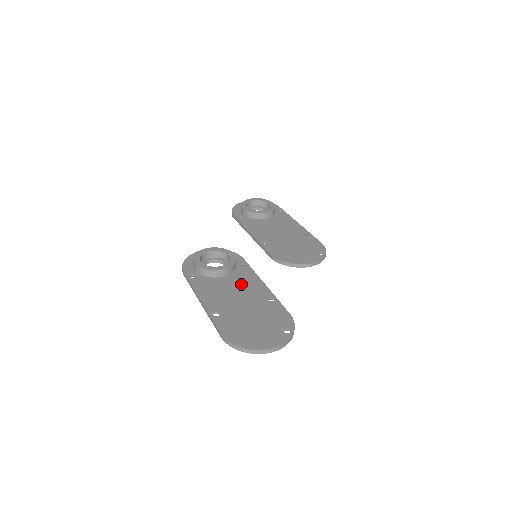
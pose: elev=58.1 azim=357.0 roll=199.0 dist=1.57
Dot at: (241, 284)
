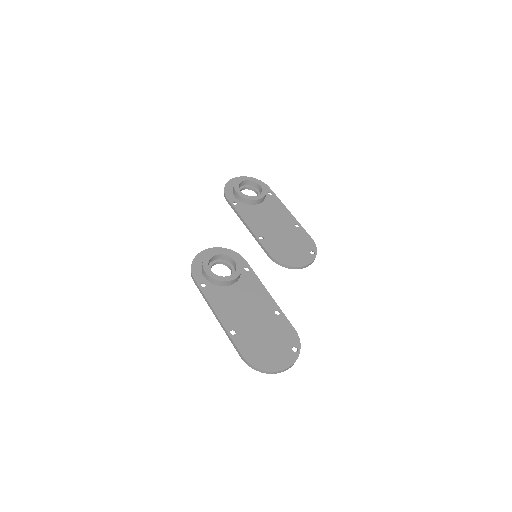
Dot at: (249, 294)
